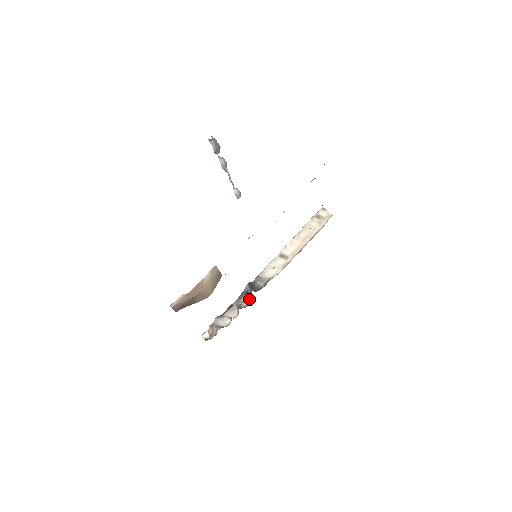
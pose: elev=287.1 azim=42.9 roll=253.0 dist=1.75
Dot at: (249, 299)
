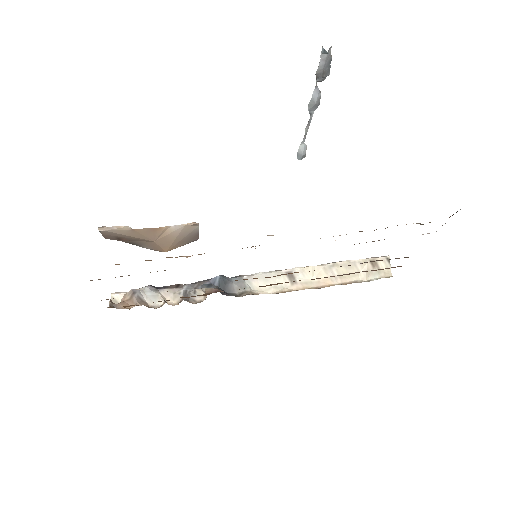
Dot at: (206, 296)
